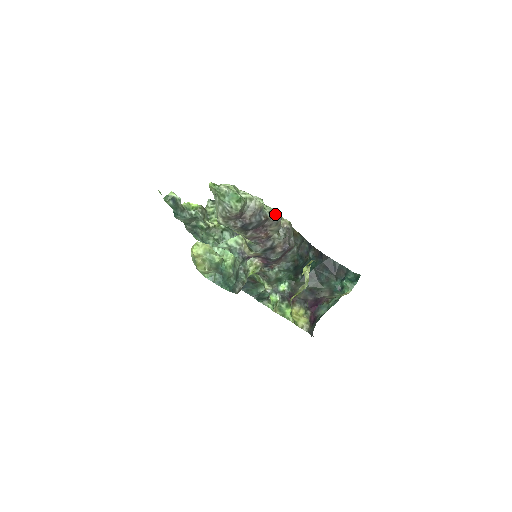
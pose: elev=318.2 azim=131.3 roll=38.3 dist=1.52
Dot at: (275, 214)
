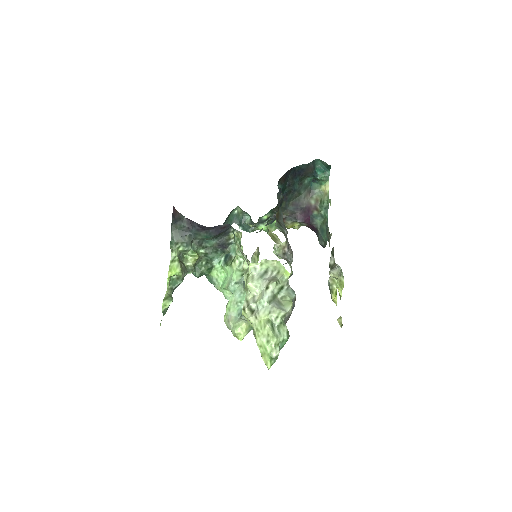
Dot at: (290, 276)
